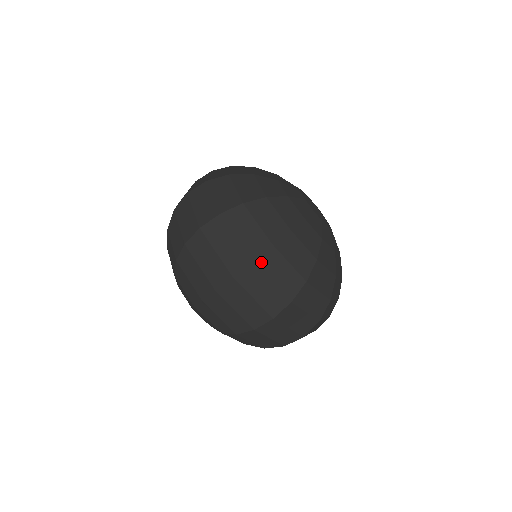
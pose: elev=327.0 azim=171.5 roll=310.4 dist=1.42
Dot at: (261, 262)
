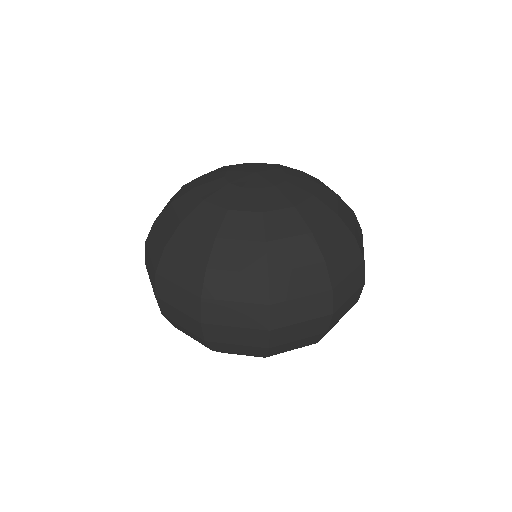
Dot at: (276, 297)
